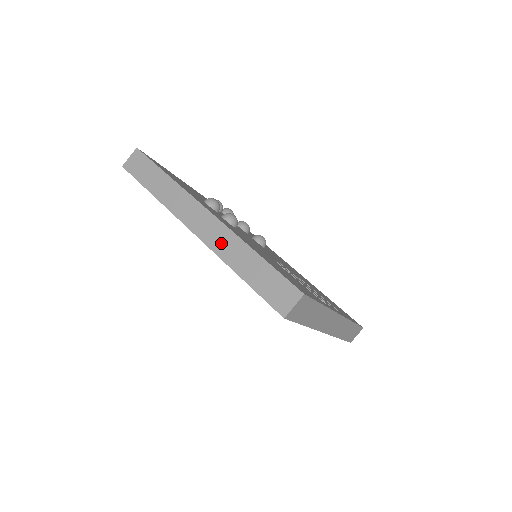
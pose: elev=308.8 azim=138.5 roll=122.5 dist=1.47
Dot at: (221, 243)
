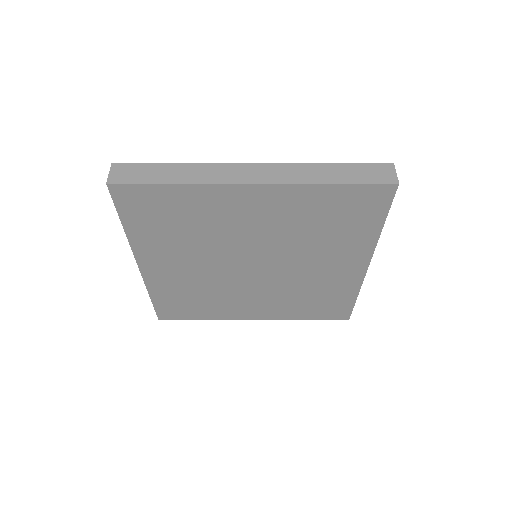
Dot at: (291, 174)
